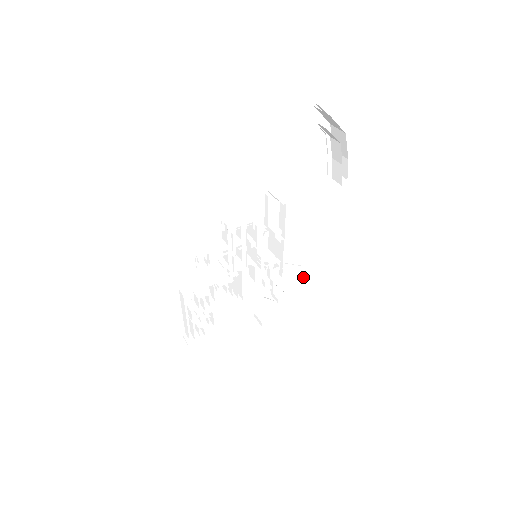
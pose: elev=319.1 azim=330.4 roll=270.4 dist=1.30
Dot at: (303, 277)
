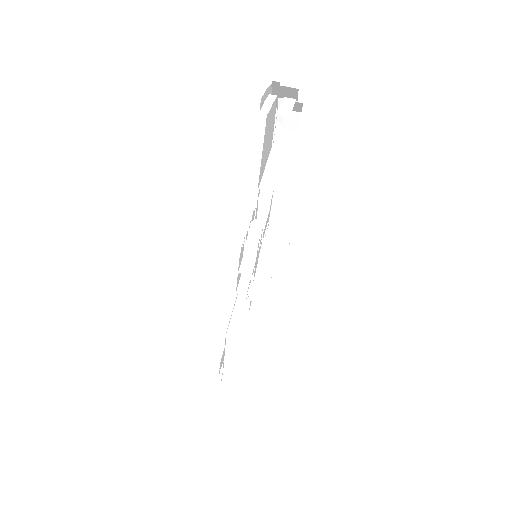
Dot at: occluded
